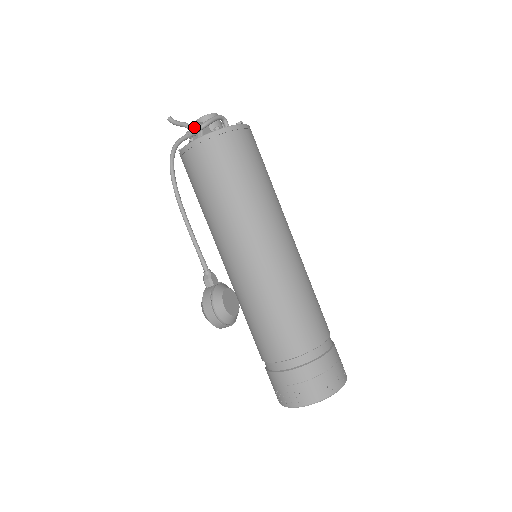
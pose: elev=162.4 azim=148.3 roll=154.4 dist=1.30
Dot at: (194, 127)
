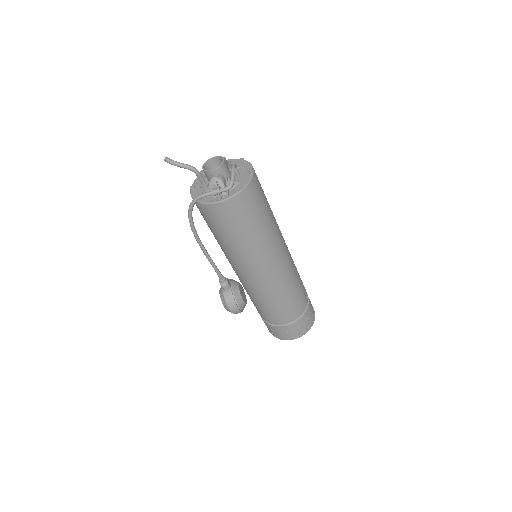
Dot at: (217, 185)
